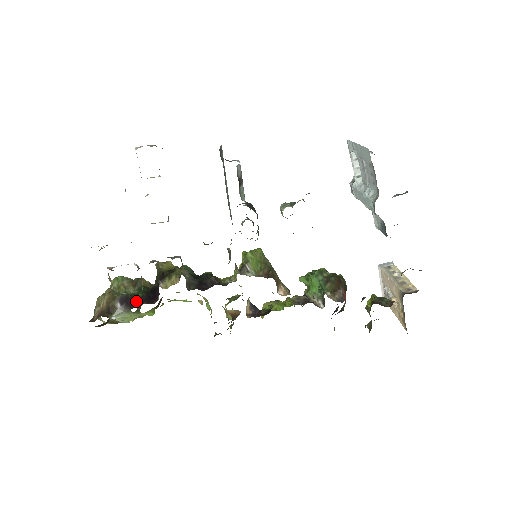
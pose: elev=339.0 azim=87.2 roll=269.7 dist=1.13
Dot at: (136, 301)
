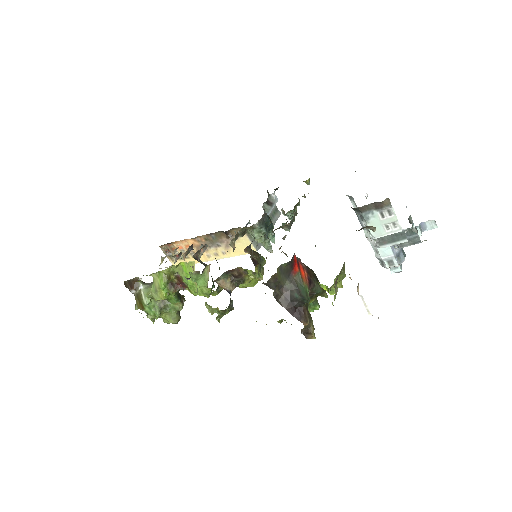
Dot at: occluded
